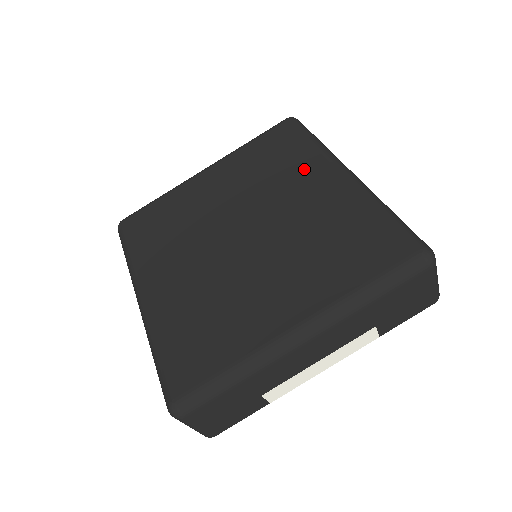
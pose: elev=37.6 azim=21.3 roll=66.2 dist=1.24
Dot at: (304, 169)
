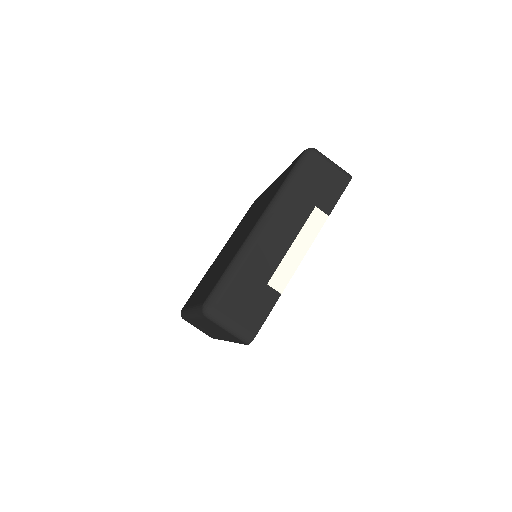
Dot at: occluded
